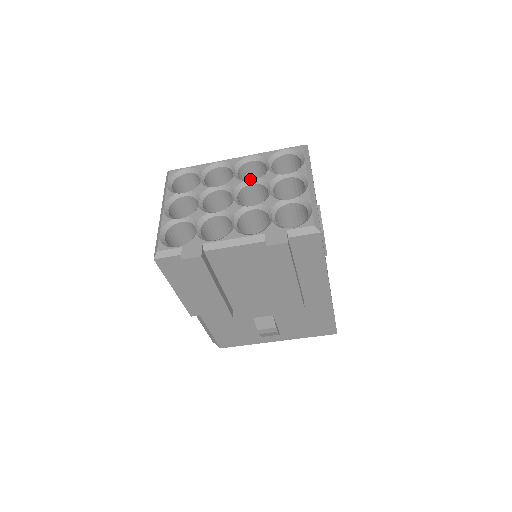
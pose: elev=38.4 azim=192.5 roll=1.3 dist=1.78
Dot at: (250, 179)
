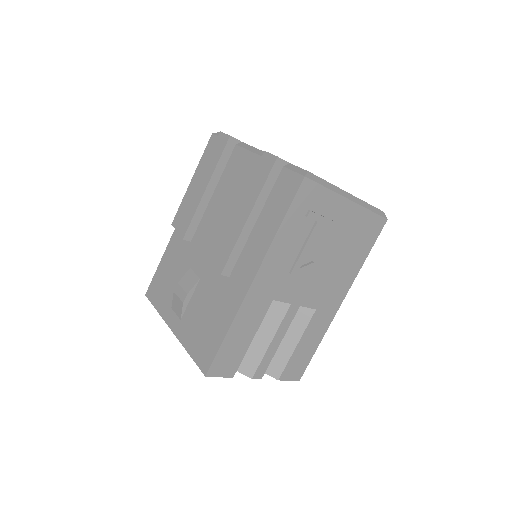
Dot at: occluded
